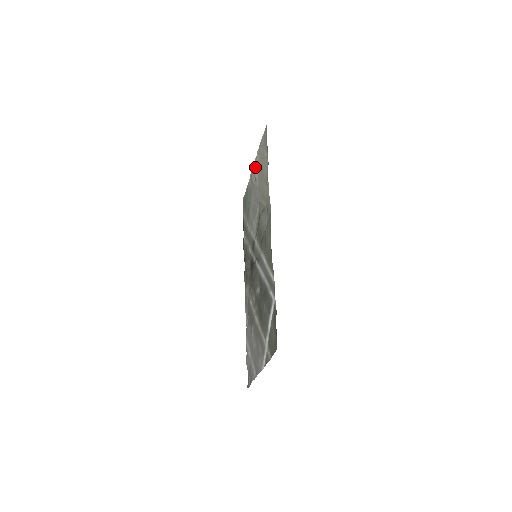
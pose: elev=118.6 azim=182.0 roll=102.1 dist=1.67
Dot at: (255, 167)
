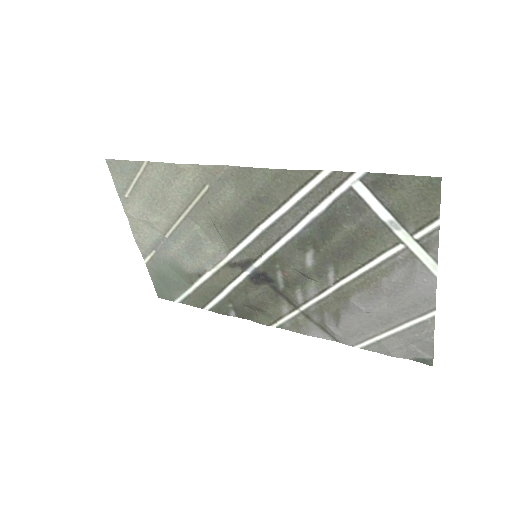
Dot at: (139, 223)
